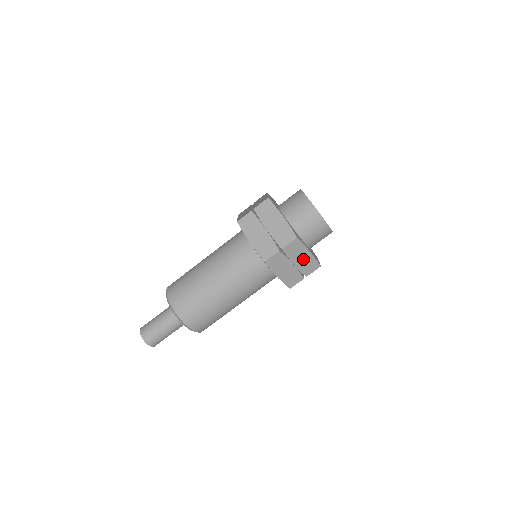
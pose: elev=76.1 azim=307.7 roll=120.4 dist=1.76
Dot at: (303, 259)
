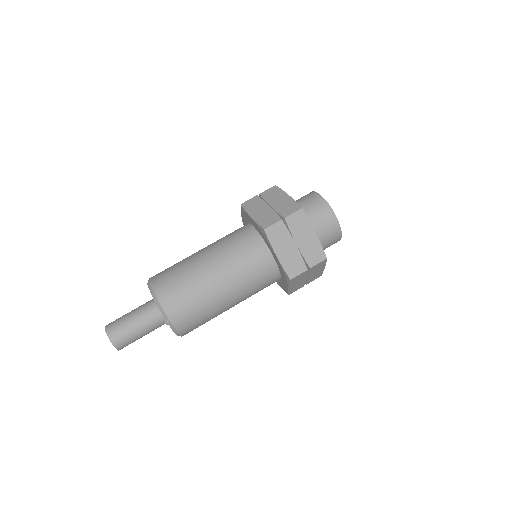
Dot at: (307, 241)
